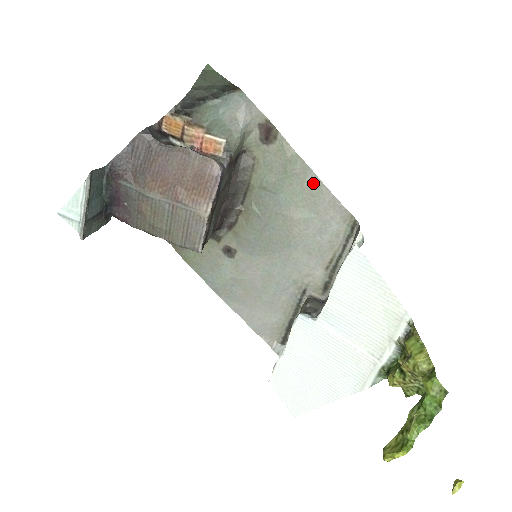
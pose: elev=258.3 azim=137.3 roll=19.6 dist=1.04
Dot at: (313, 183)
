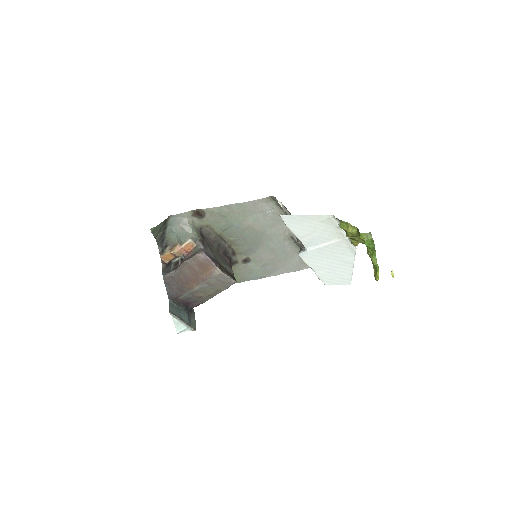
Dot at: (238, 207)
